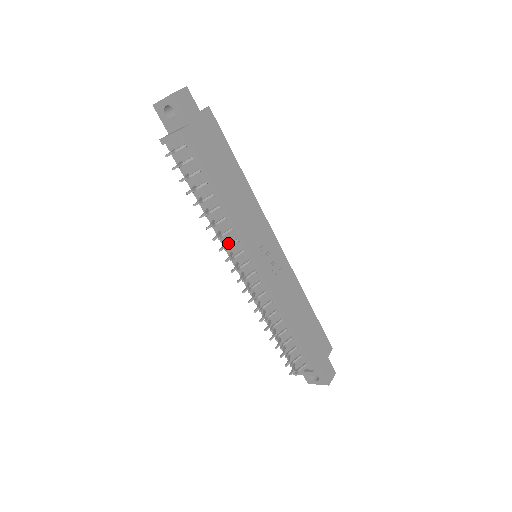
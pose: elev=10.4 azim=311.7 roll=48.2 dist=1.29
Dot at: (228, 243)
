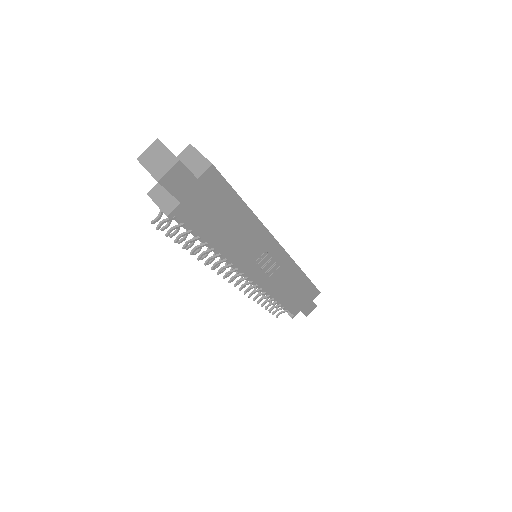
Dot at: occluded
